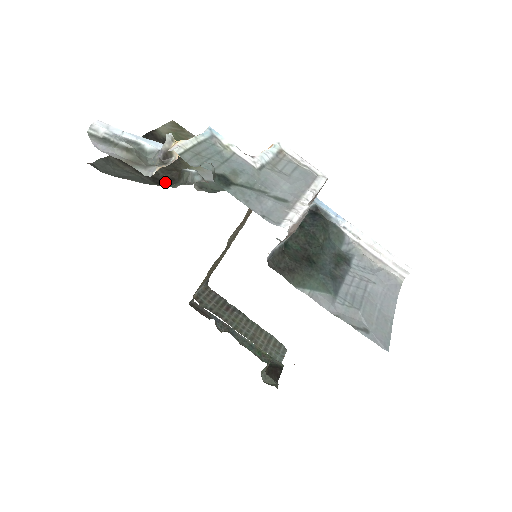
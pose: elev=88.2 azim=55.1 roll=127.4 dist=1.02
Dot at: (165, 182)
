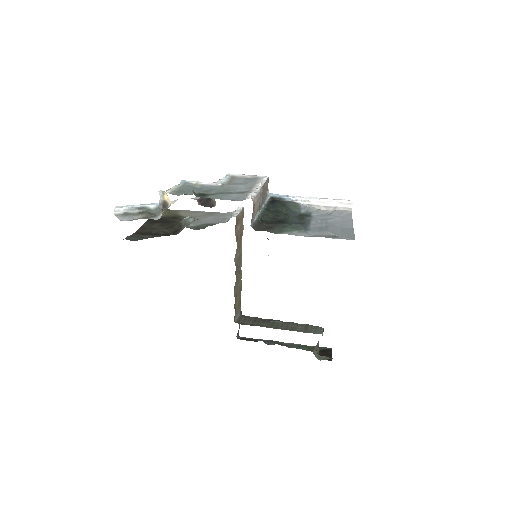
Dot at: (173, 234)
